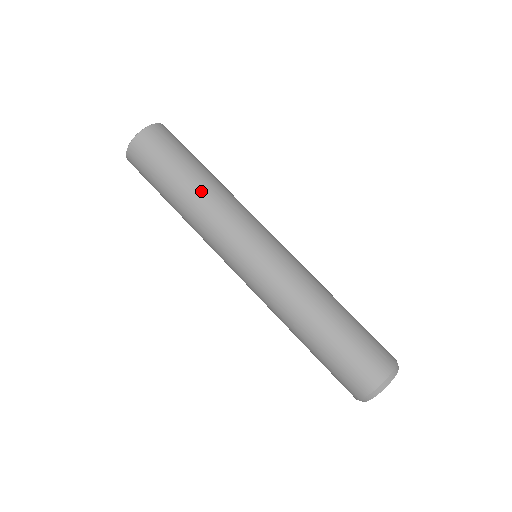
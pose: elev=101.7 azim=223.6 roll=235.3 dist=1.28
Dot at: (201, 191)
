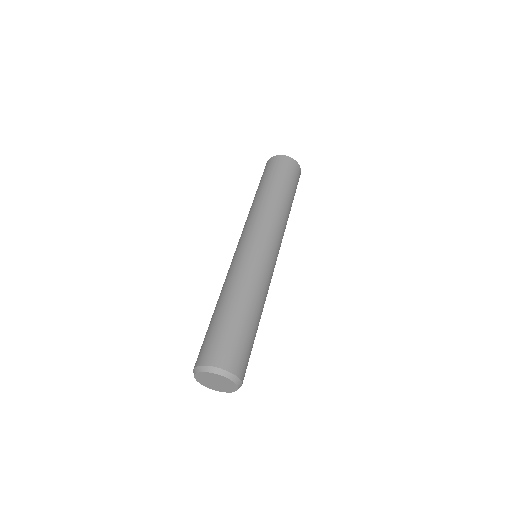
Dot at: (287, 207)
